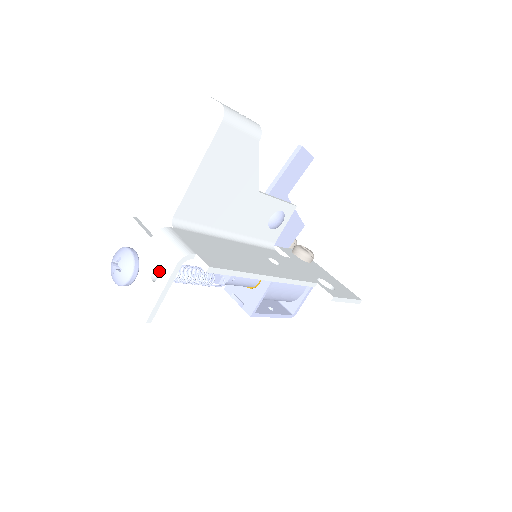
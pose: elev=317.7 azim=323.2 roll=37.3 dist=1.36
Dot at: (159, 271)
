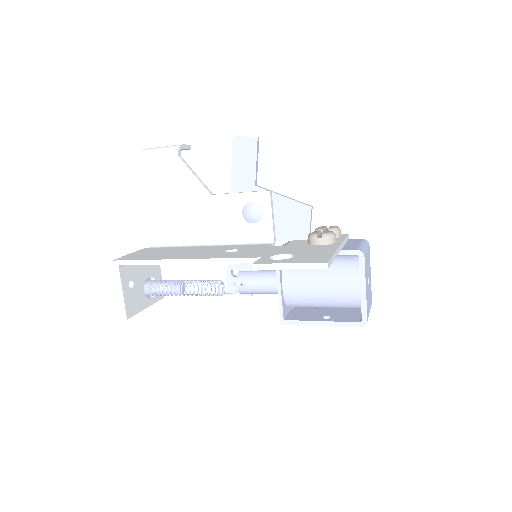
Dot at: occluded
